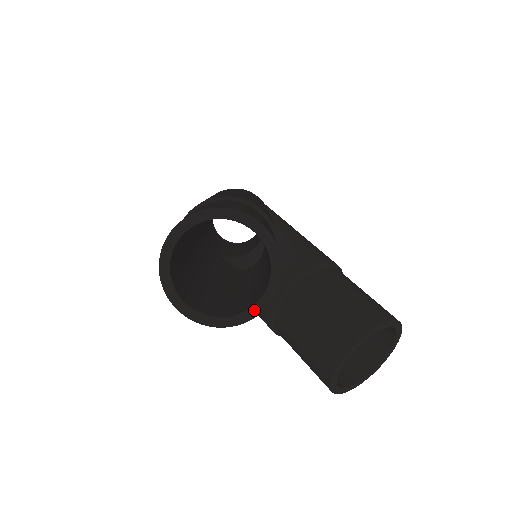
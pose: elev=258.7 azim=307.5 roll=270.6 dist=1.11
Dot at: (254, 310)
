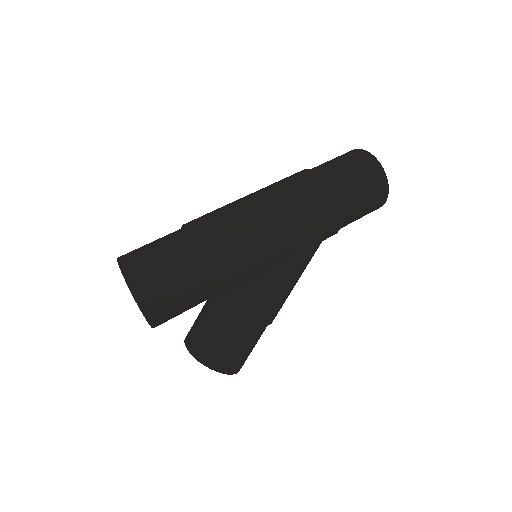
Dot at: (142, 312)
